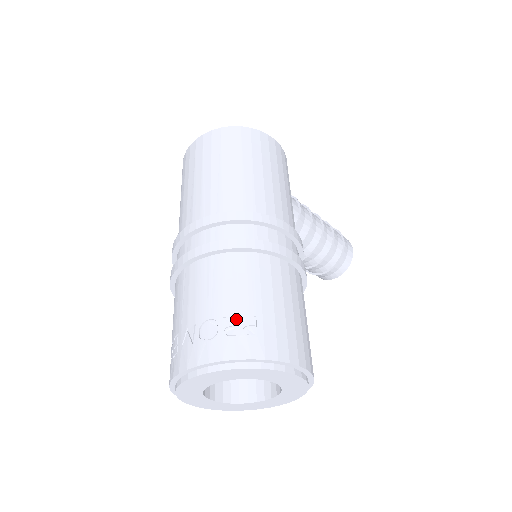
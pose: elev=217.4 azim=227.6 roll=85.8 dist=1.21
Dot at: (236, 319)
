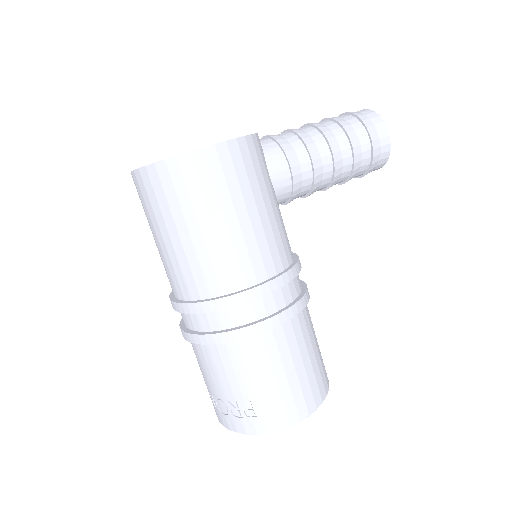
Dot at: (237, 402)
